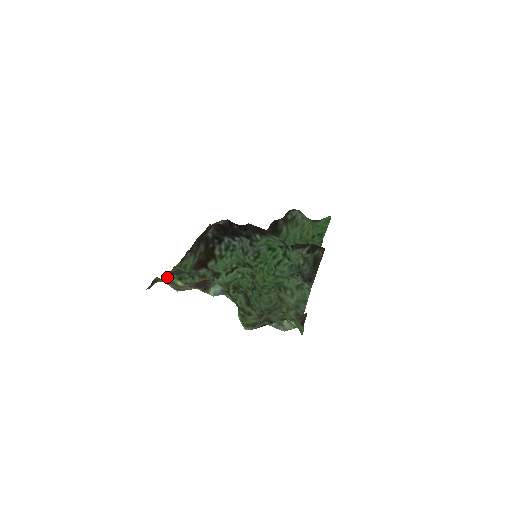
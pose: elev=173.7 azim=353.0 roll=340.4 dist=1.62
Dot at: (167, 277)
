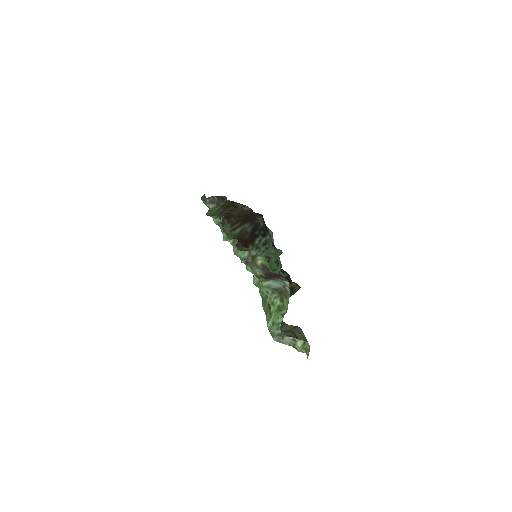
Dot at: occluded
